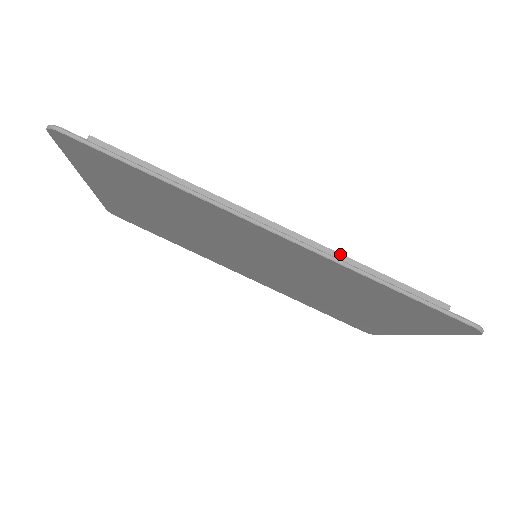
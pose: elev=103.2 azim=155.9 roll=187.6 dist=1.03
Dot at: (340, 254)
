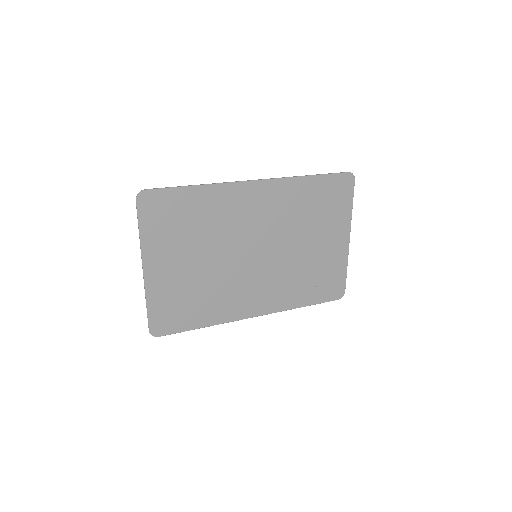
Dot at: occluded
